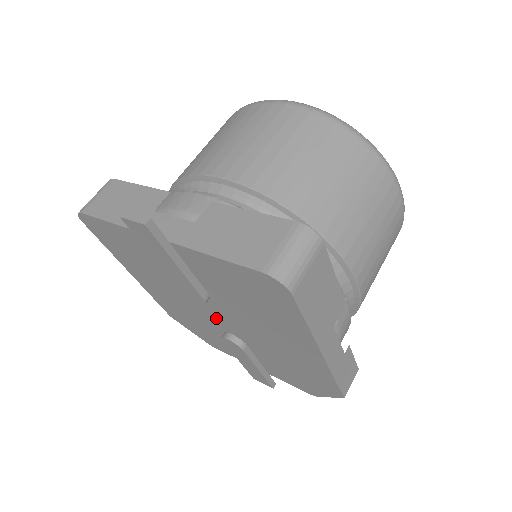
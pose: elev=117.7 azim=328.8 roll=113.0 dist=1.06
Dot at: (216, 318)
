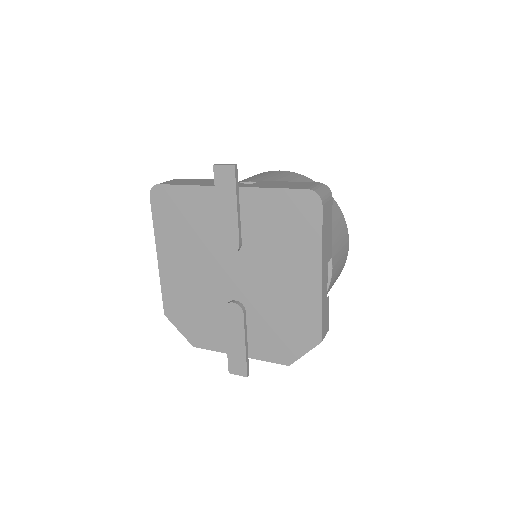
Dot at: (230, 281)
